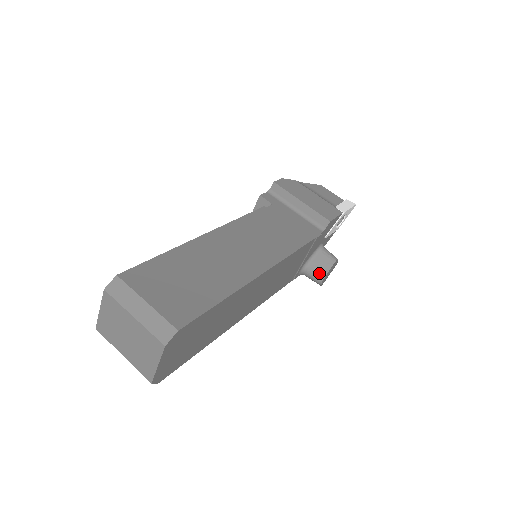
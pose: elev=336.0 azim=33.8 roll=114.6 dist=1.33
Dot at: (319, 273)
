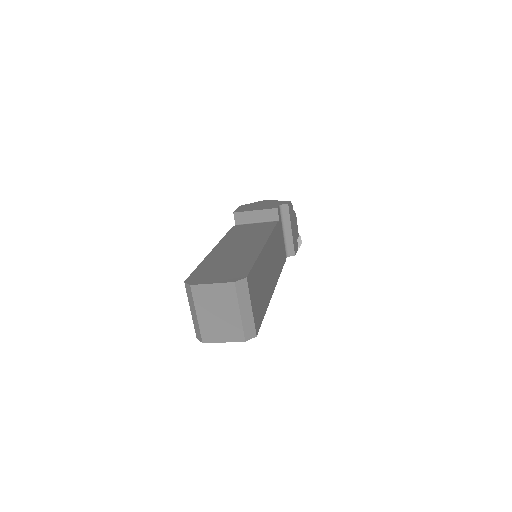
Dot at: occluded
